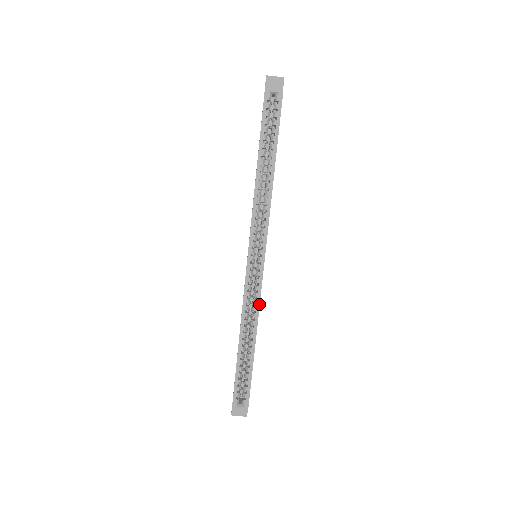
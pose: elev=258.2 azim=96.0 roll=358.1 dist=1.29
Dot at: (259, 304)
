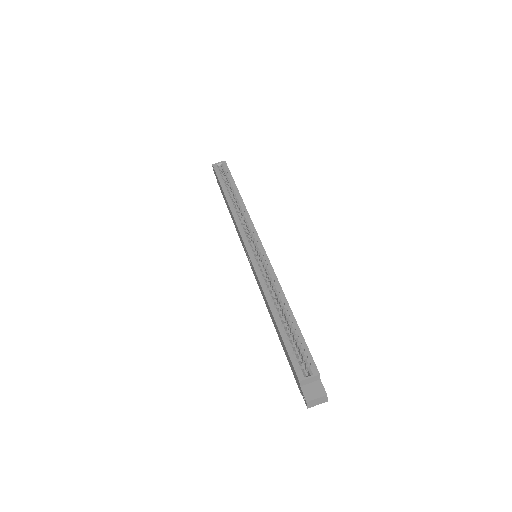
Dot at: (274, 273)
